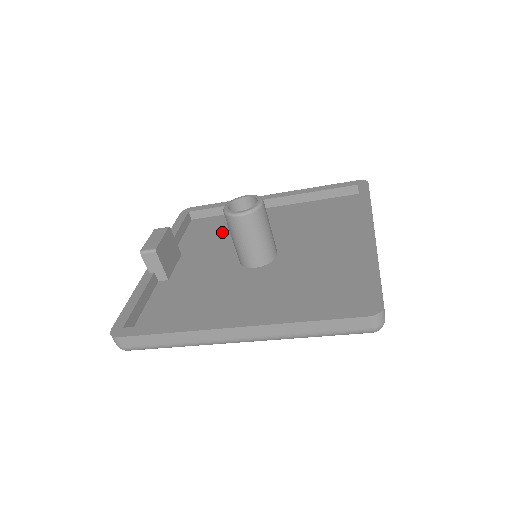
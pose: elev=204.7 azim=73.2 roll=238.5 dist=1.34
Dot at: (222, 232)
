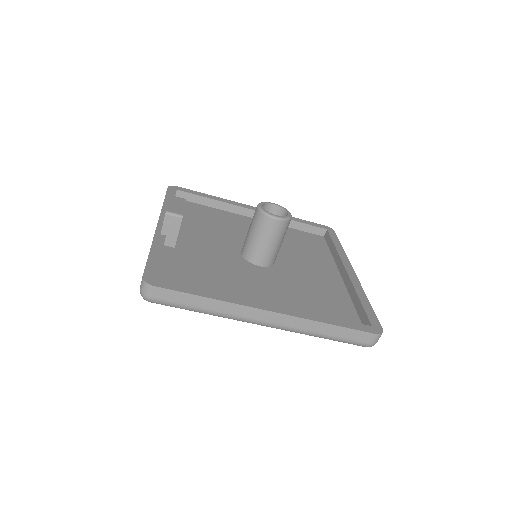
Dot at: (213, 222)
